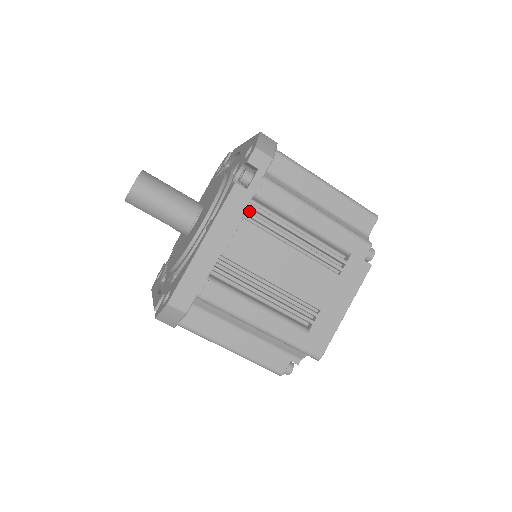
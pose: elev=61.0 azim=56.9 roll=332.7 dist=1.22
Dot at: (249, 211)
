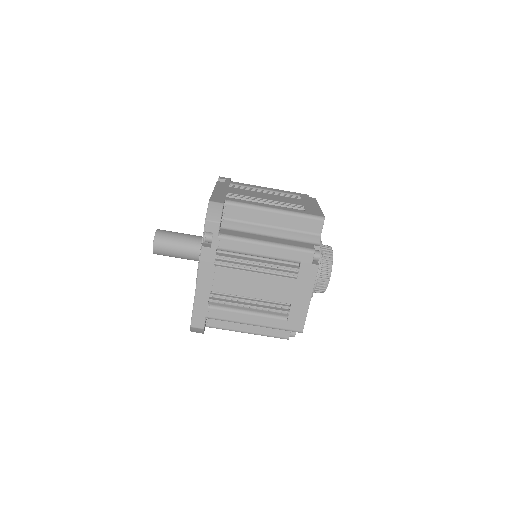
Dot at: (219, 258)
